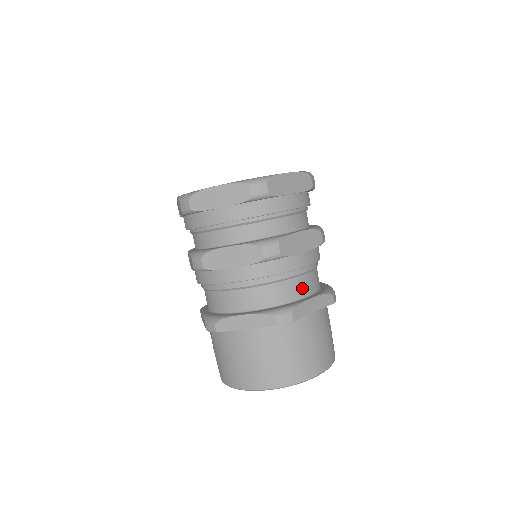
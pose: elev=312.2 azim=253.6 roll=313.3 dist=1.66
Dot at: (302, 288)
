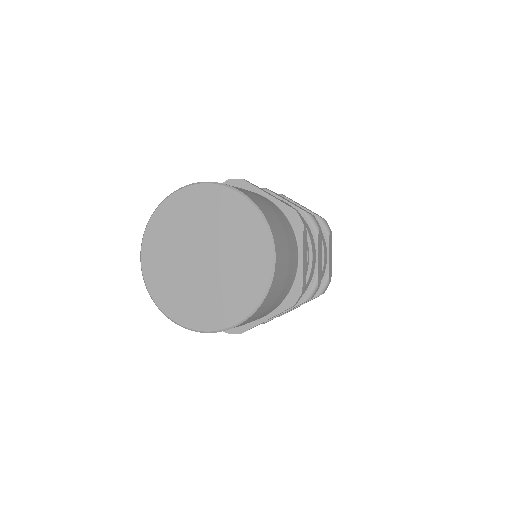
Dot at: occluded
